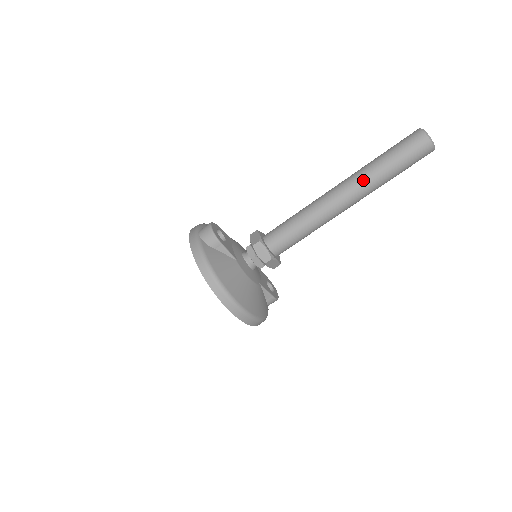
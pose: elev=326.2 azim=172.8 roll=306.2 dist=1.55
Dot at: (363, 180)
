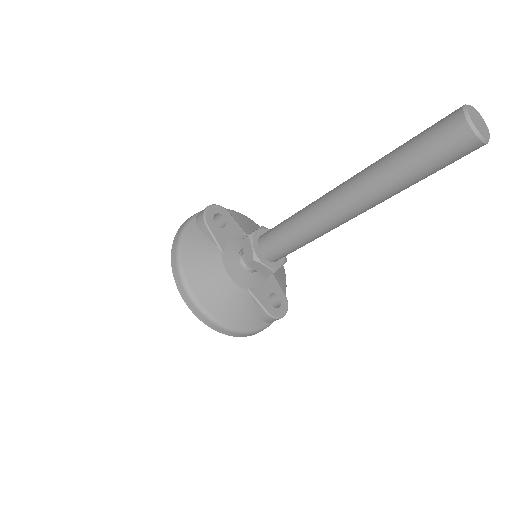
Dot at: (365, 177)
